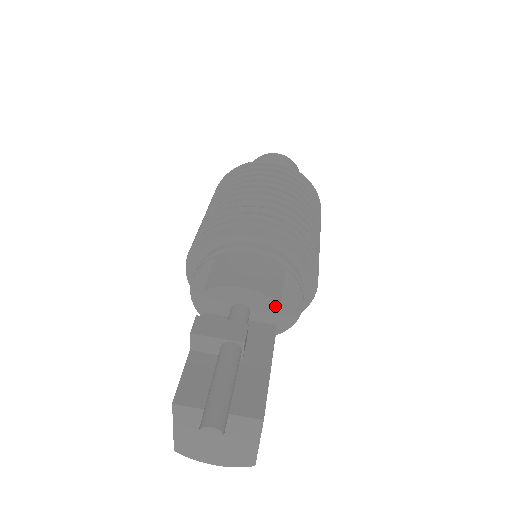
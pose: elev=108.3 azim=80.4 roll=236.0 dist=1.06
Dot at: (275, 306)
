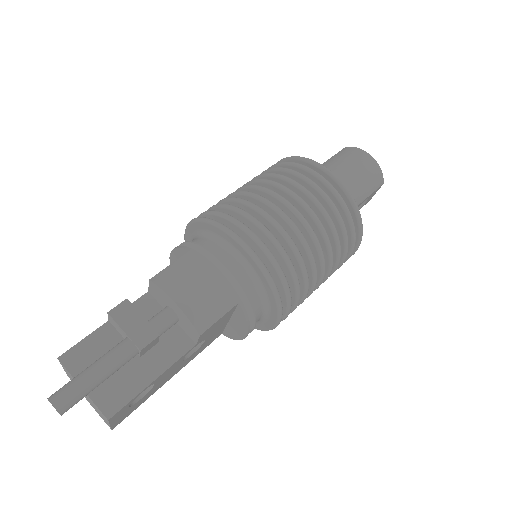
Dot at: (196, 333)
